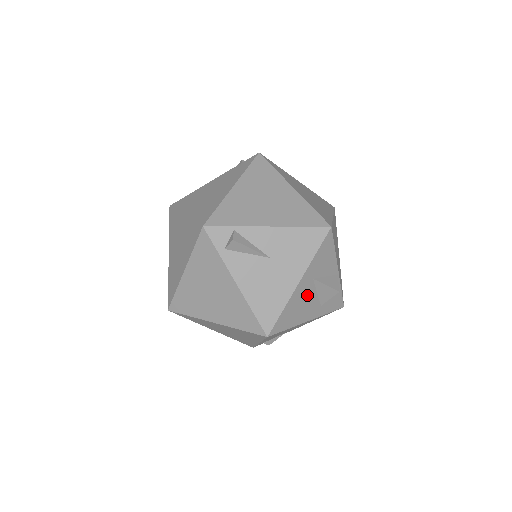
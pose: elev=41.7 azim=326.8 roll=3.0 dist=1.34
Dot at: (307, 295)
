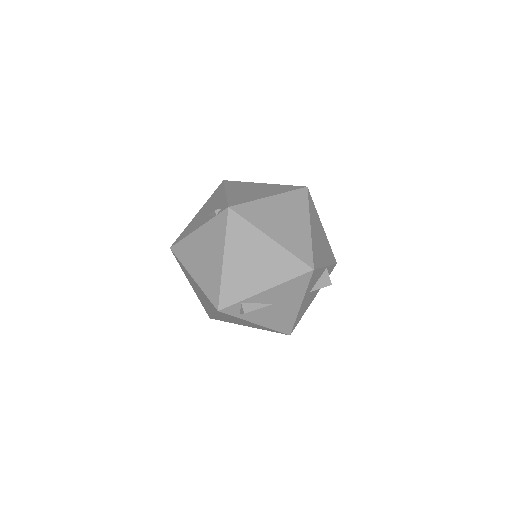
Dot at: (308, 298)
